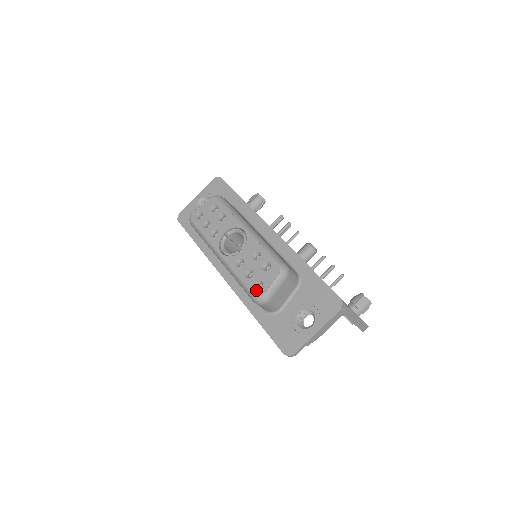
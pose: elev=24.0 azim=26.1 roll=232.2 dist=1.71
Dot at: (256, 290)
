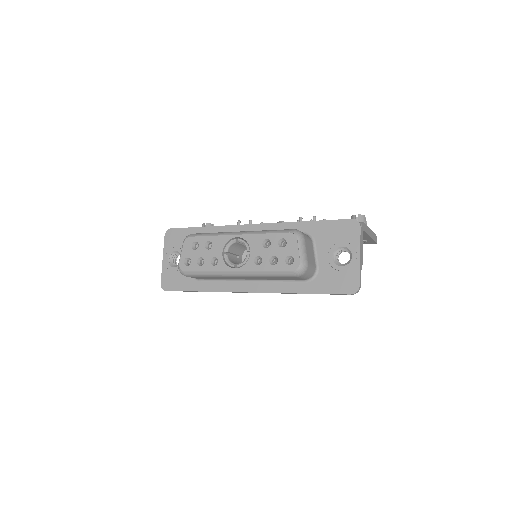
Dot at: (291, 265)
